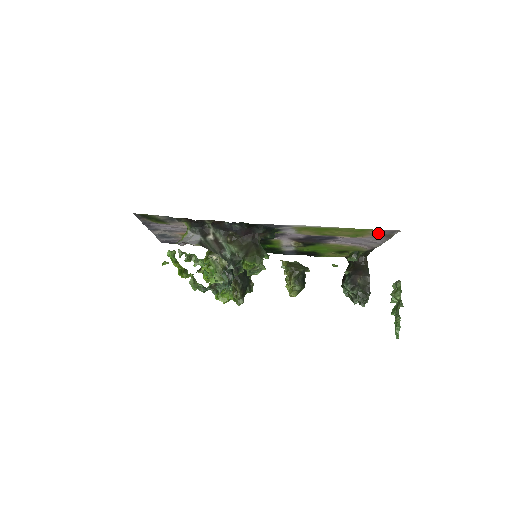
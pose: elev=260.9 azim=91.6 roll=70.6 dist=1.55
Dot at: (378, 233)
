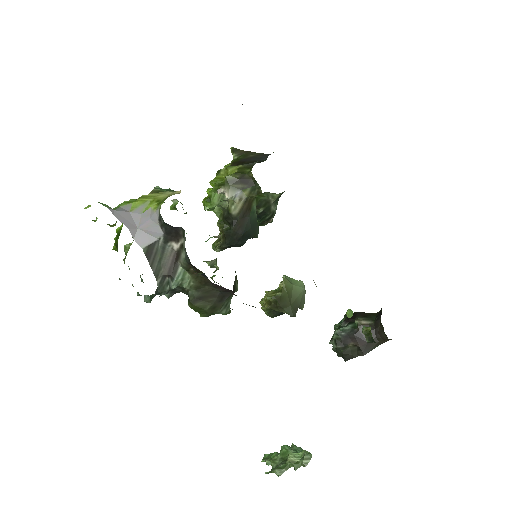
Dot at: occluded
